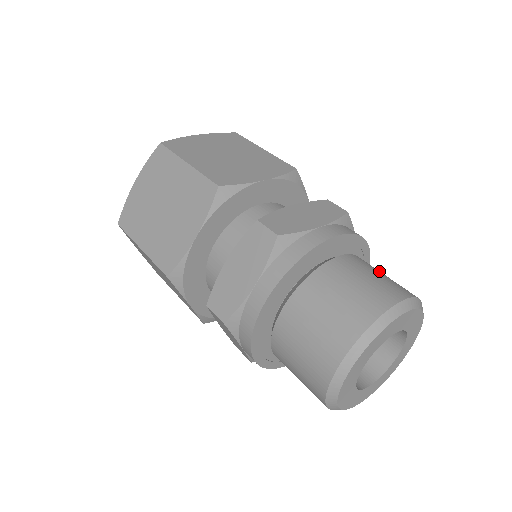
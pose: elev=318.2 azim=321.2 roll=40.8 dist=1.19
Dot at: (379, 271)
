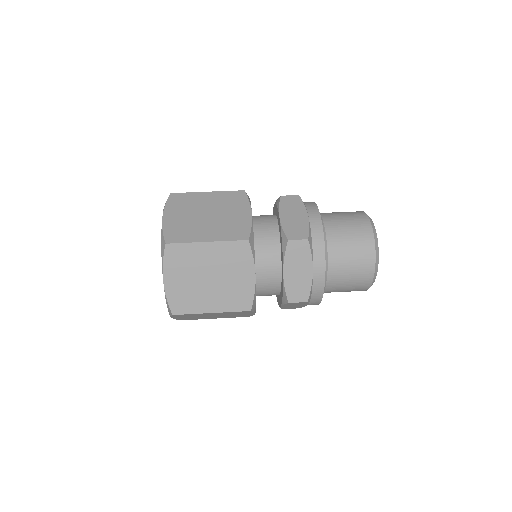
Dot at: occluded
